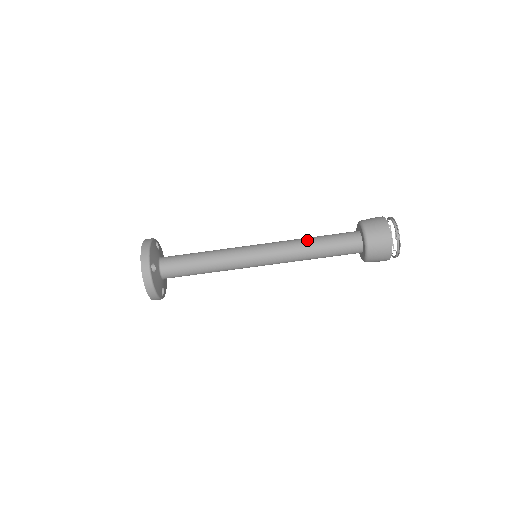
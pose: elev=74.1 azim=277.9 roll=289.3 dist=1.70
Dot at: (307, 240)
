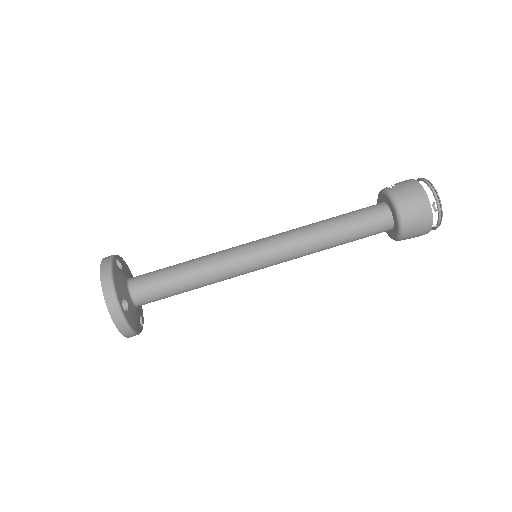
Dot at: (322, 228)
